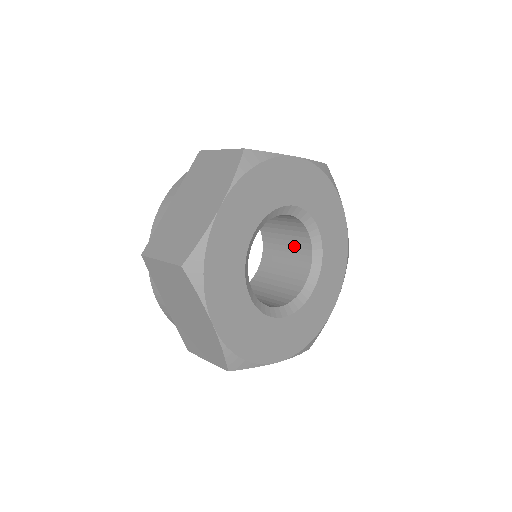
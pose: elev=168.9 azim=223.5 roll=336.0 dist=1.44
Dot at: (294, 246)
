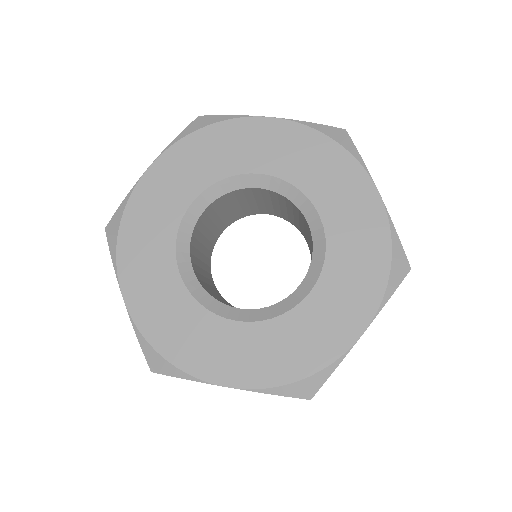
Dot at: (311, 246)
